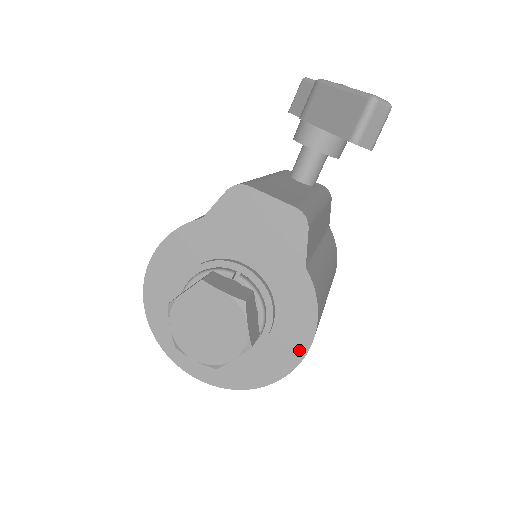
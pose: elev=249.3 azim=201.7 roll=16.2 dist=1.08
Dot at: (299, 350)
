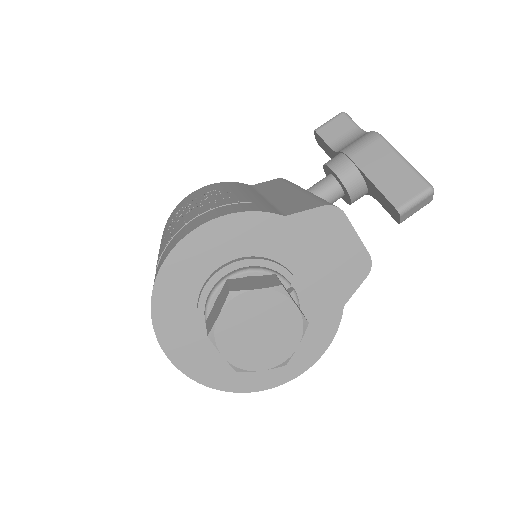
Dot at: (292, 372)
